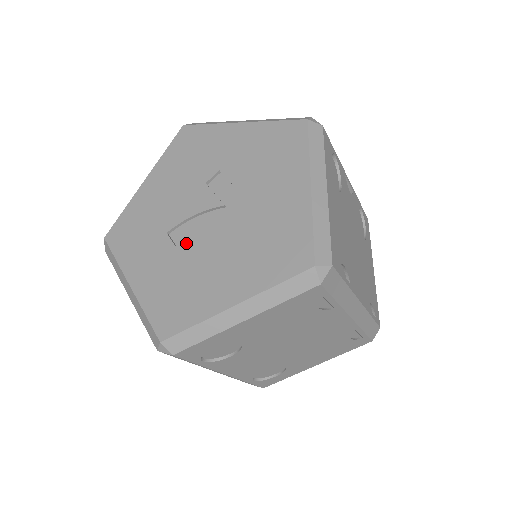
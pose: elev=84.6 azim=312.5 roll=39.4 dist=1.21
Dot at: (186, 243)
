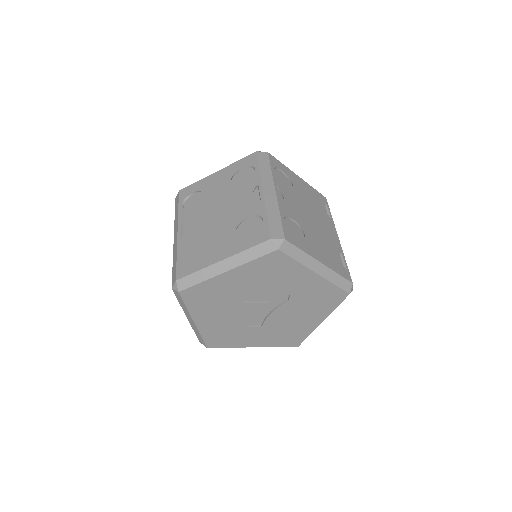
Dot at: (266, 323)
